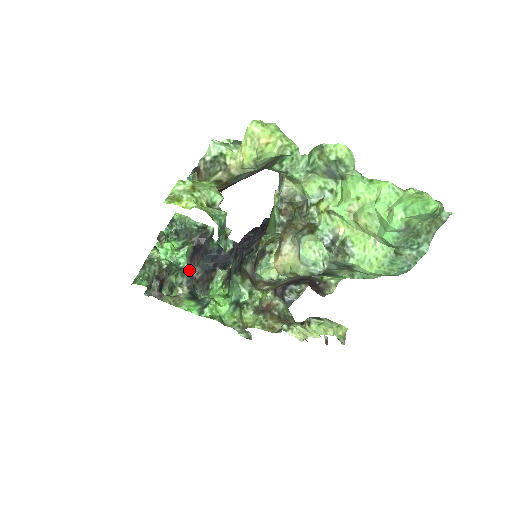
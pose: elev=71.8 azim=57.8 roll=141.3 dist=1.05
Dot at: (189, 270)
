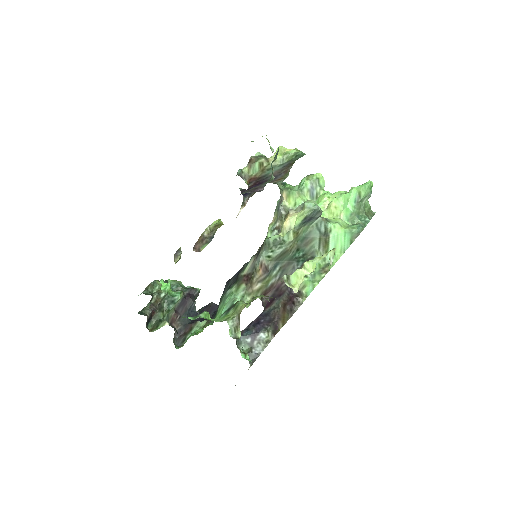
Dot at: (171, 322)
